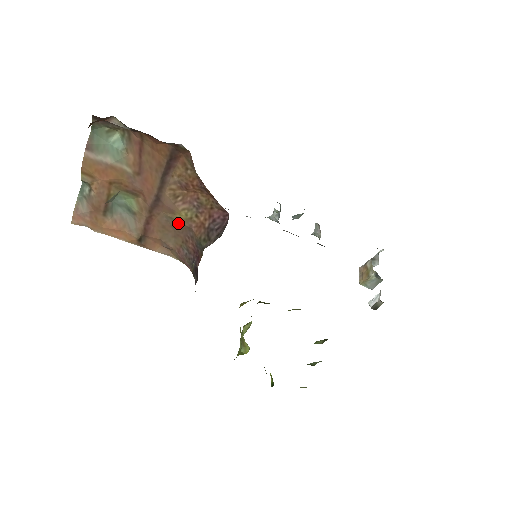
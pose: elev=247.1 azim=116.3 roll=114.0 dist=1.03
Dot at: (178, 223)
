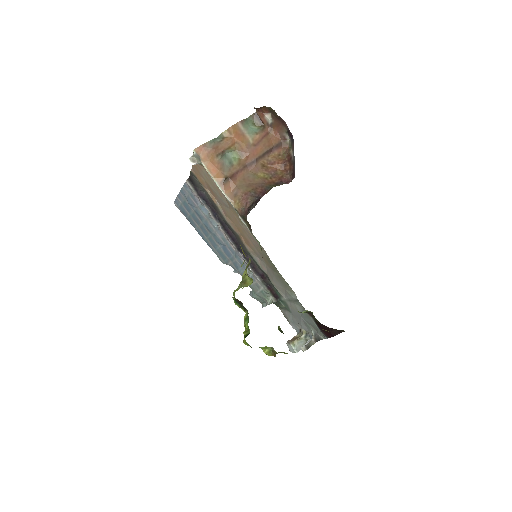
Dot at: (256, 179)
